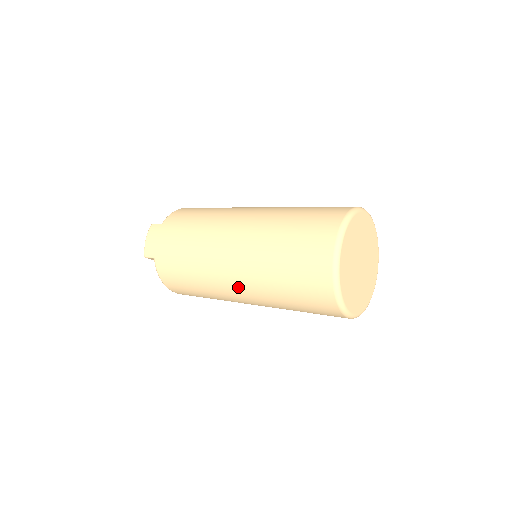
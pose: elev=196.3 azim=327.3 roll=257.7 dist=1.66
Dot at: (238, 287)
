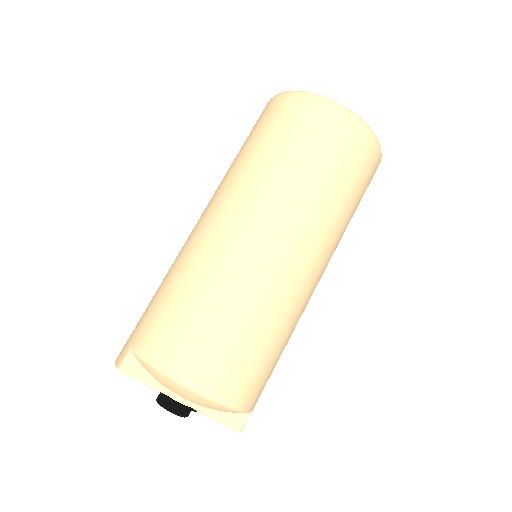
Dot at: (235, 215)
